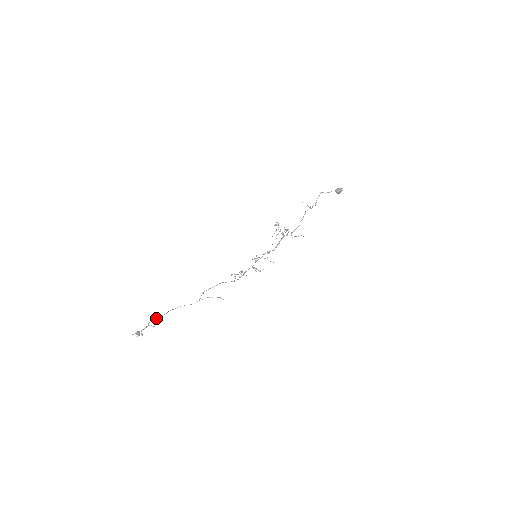
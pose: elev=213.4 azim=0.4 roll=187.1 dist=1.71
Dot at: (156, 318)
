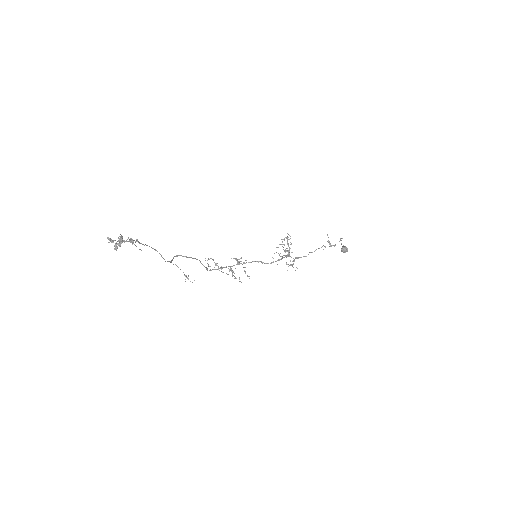
Dot at: (137, 240)
